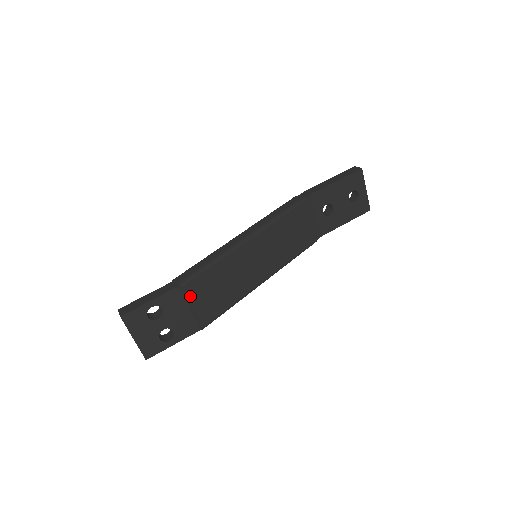
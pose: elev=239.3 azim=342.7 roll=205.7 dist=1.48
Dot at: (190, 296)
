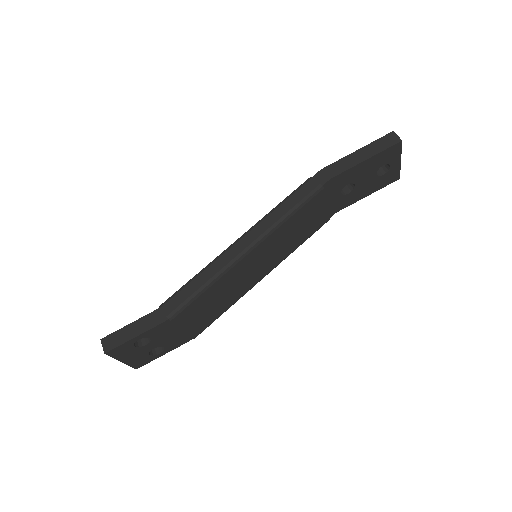
Dot at: (180, 323)
